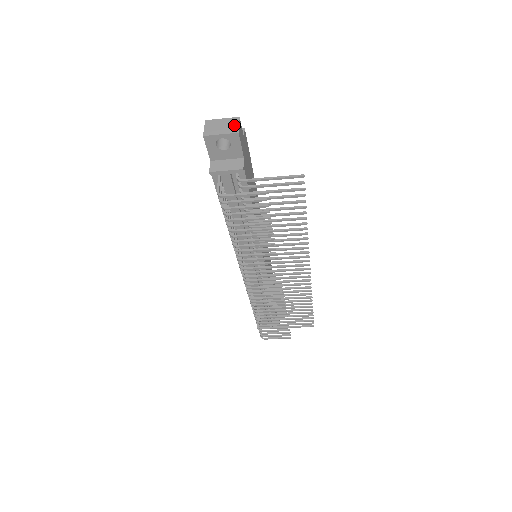
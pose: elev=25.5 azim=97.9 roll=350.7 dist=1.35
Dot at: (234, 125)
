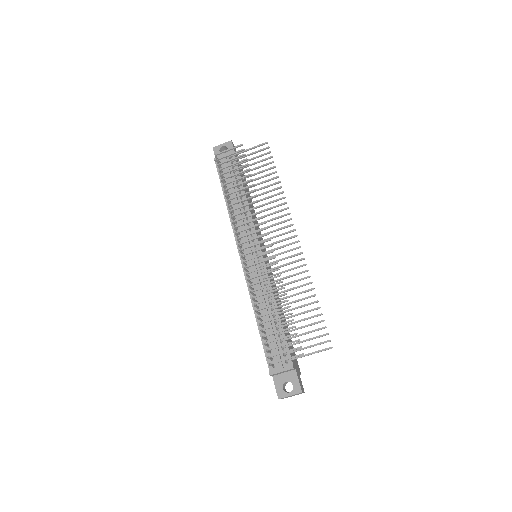
Dot at: occluded
